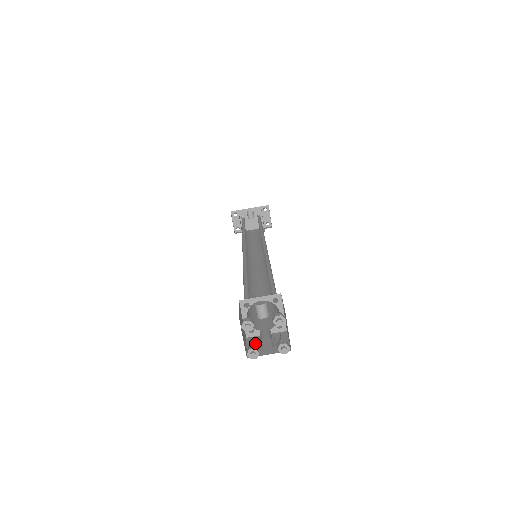
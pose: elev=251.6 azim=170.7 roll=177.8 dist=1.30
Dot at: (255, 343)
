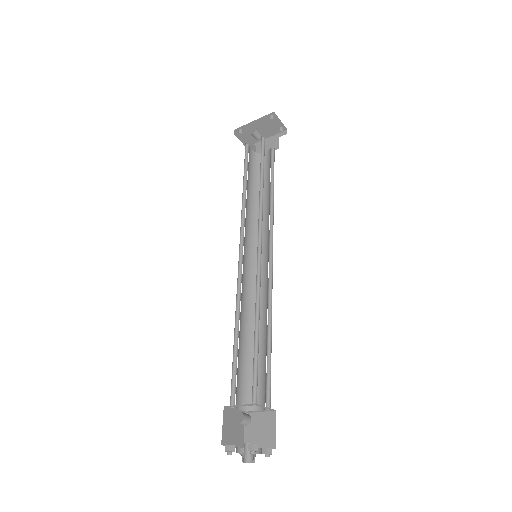
Dot at: (251, 426)
